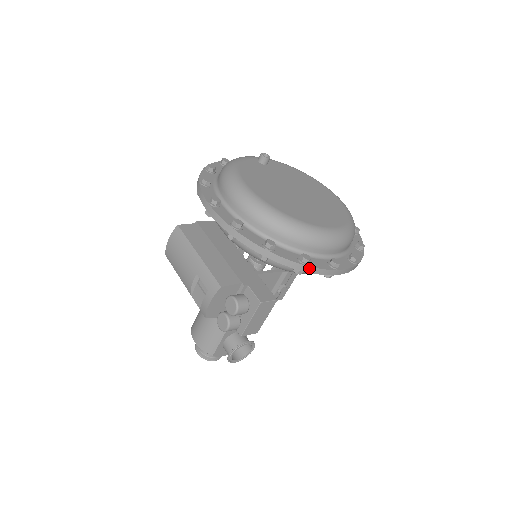
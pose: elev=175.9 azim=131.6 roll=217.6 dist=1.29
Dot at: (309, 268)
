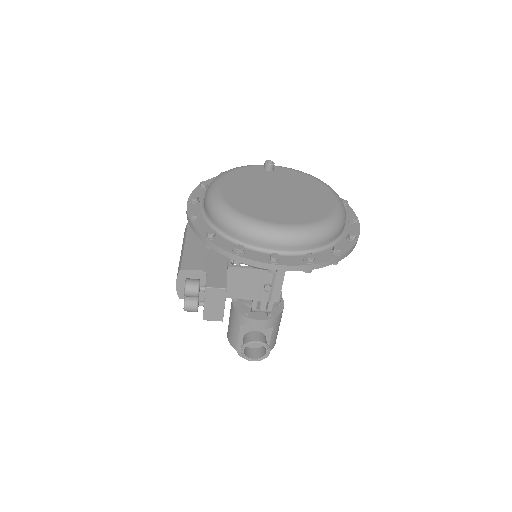
Dot at: (241, 258)
